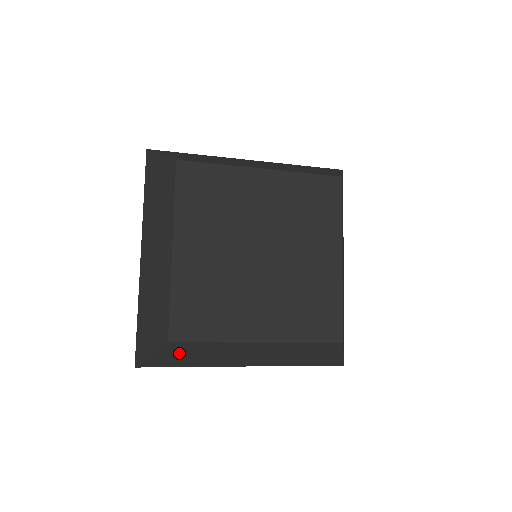
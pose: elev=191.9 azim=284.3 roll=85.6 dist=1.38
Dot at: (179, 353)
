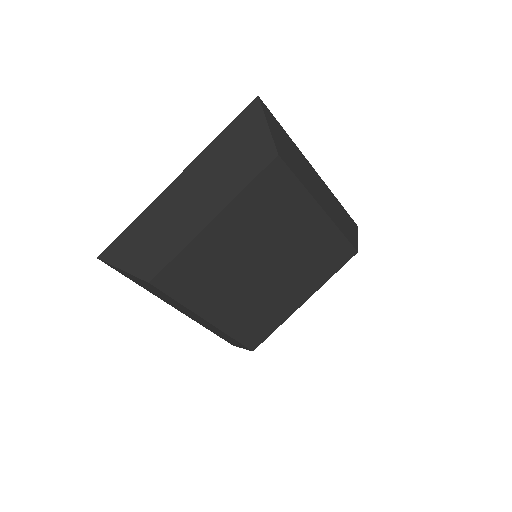
Dot at: (145, 284)
